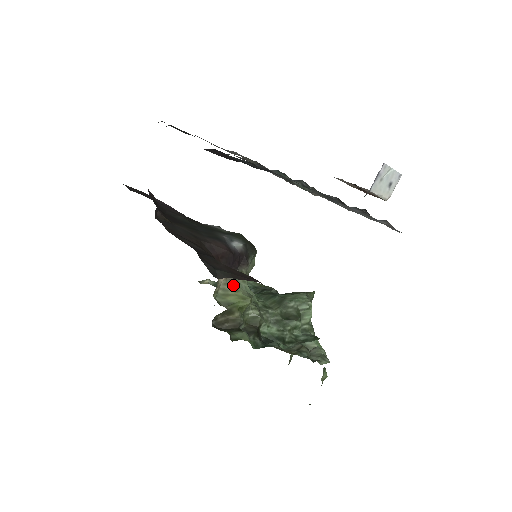
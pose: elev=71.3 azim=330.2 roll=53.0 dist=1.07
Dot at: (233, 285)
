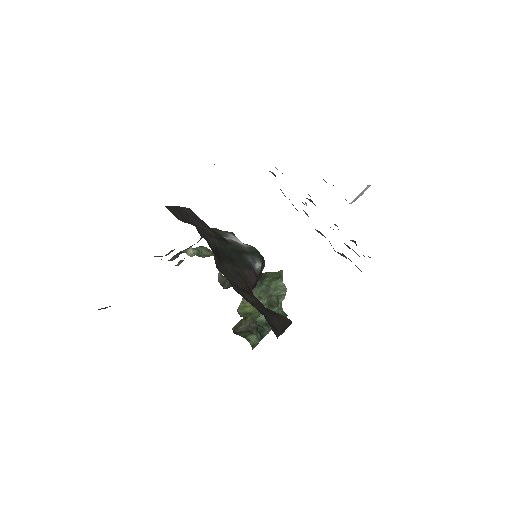
Dot at: occluded
